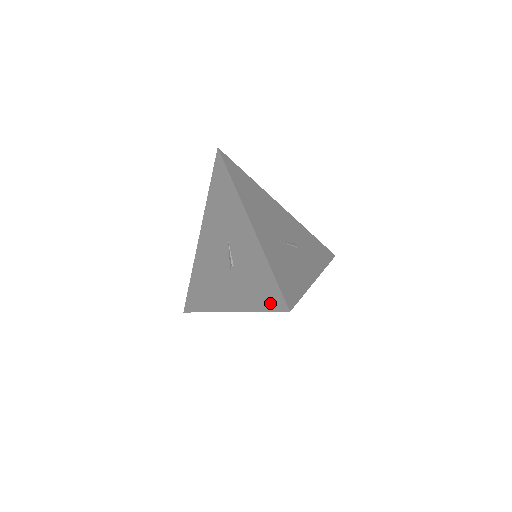
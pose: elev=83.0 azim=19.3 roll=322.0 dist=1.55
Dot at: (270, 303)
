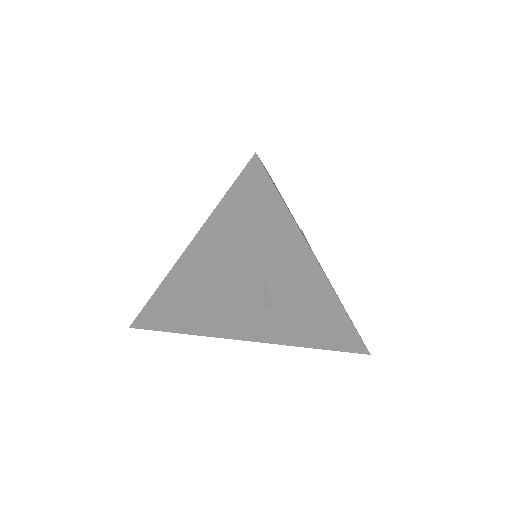
Dot at: (340, 346)
